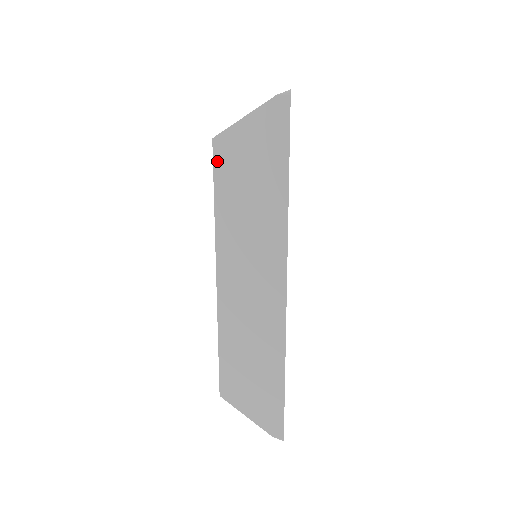
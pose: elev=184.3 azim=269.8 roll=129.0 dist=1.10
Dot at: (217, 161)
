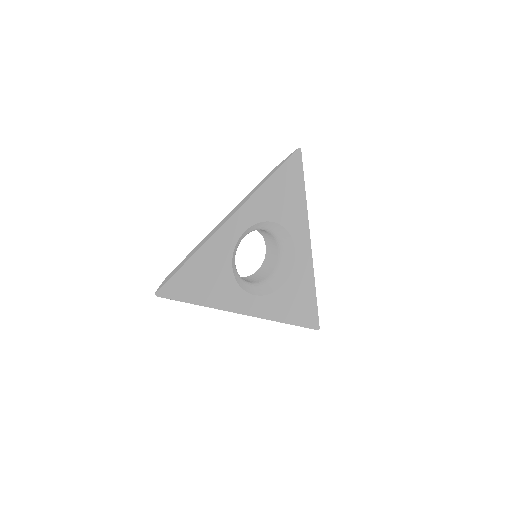
Dot at: occluded
